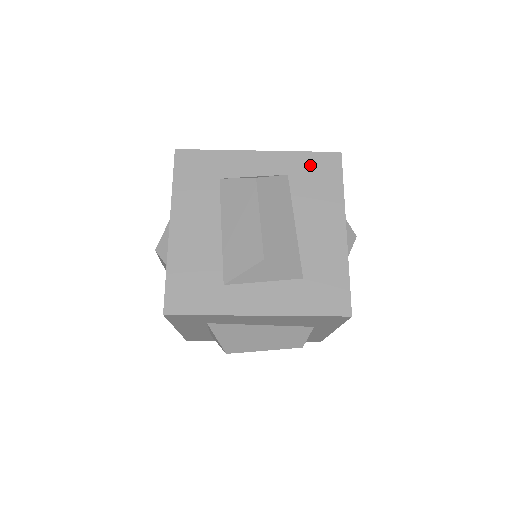
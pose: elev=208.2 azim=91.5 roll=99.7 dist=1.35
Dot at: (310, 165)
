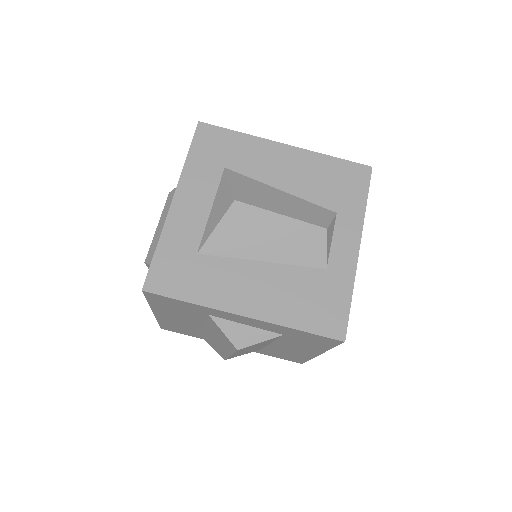
Dot at: occluded
